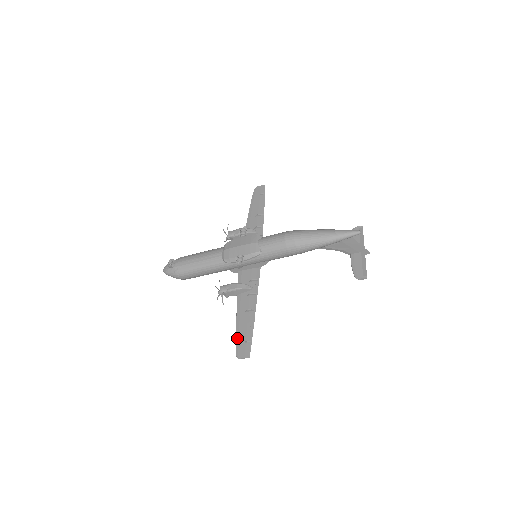
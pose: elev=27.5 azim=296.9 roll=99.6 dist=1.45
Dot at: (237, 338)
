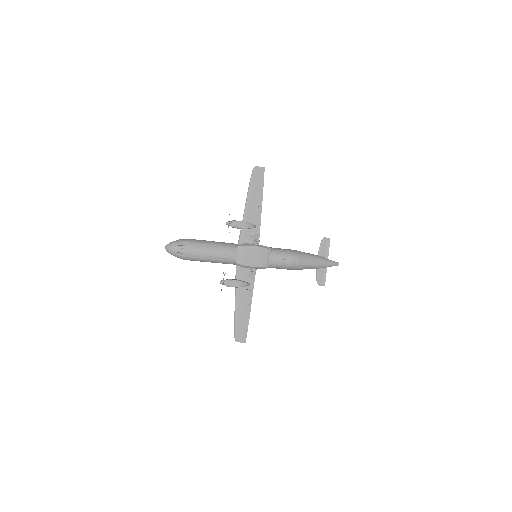
Dot at: (236, 326)
